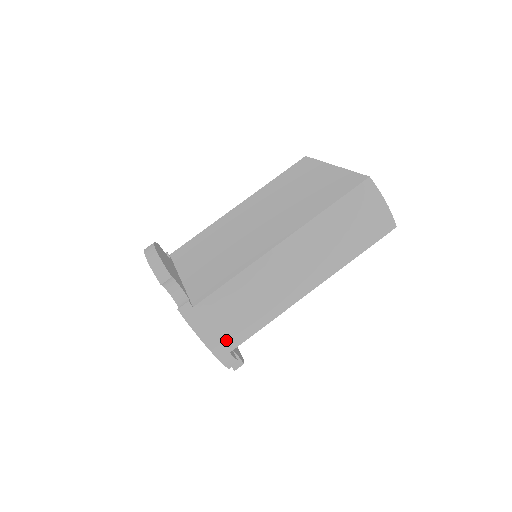
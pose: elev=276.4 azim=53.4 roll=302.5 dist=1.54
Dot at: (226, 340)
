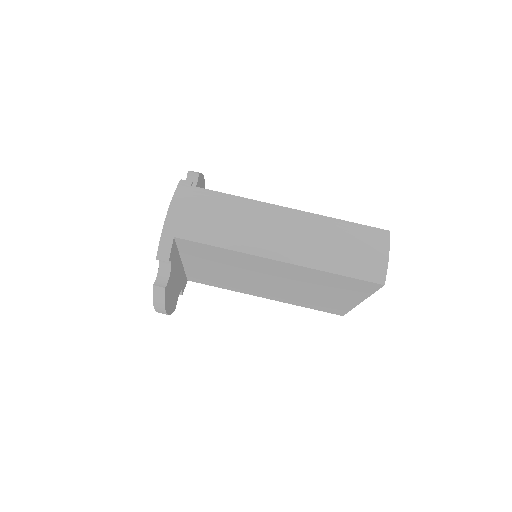
Dot at: (184, 222)
